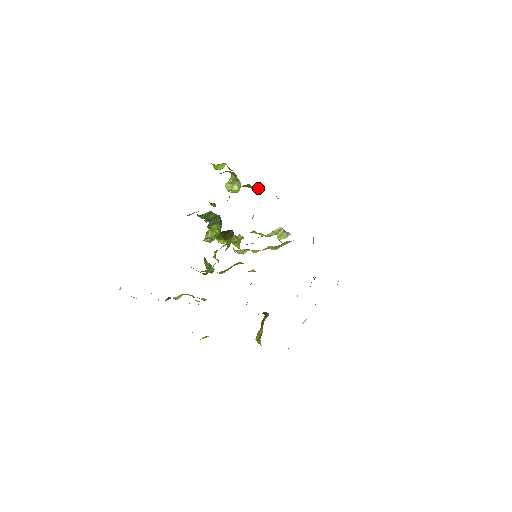
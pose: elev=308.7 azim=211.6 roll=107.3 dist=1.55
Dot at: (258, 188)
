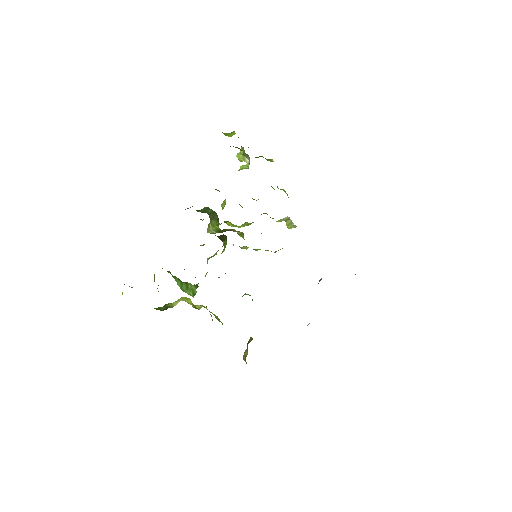
Dot at: (272, 159)
